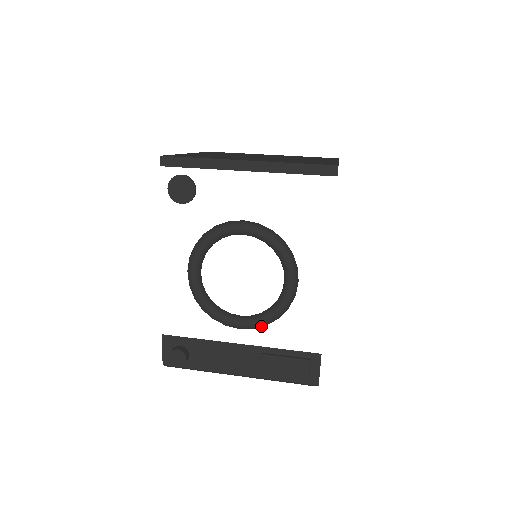
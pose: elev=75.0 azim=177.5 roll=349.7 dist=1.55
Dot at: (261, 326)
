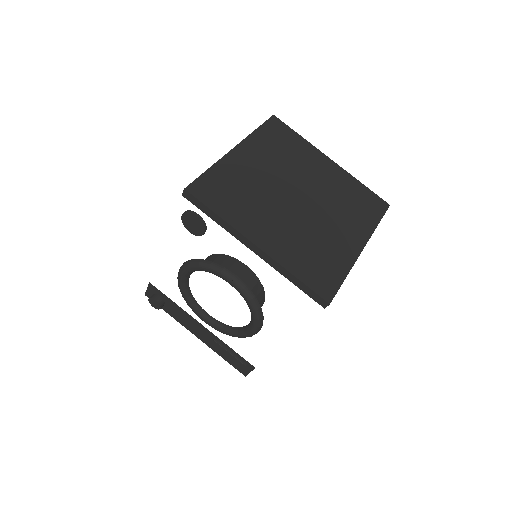
Dot at: (220, 331)
